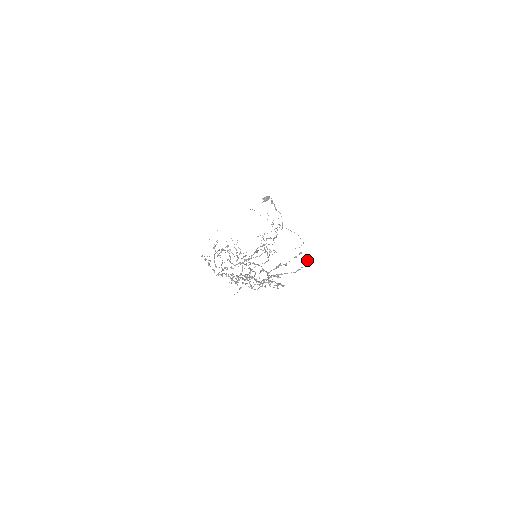
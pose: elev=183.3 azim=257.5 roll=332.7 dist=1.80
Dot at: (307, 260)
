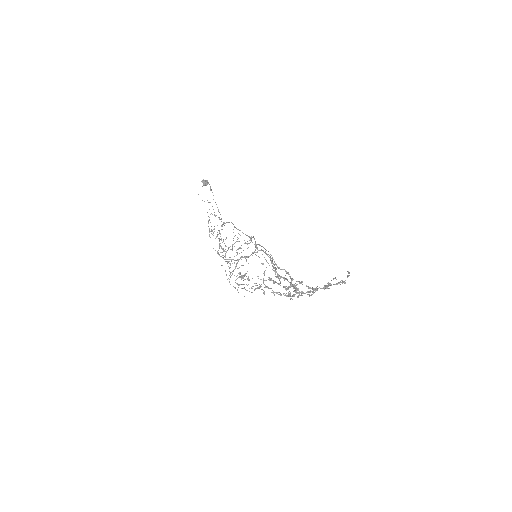
Dot at: (335, 278)
